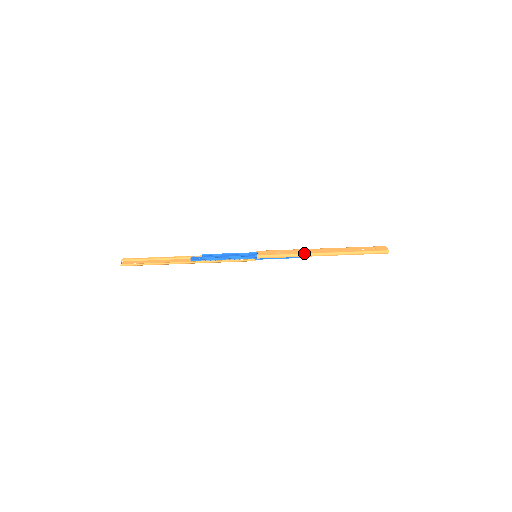
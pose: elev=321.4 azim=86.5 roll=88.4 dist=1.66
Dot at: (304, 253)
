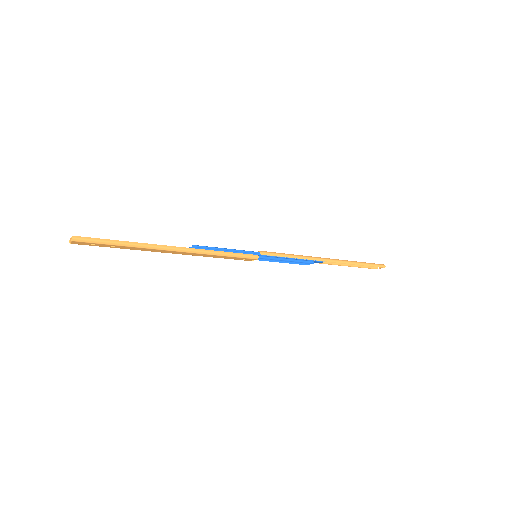
Dot at: (308, 256)
